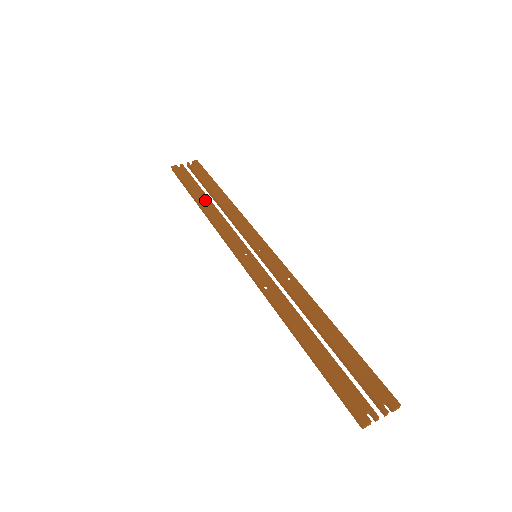
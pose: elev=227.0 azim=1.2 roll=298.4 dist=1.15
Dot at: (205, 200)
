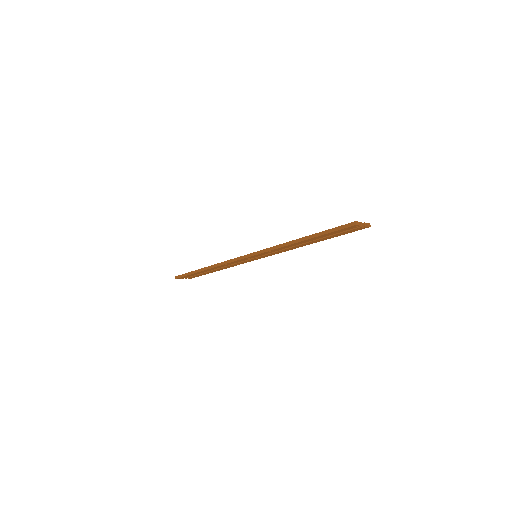
Dot at: occluded
